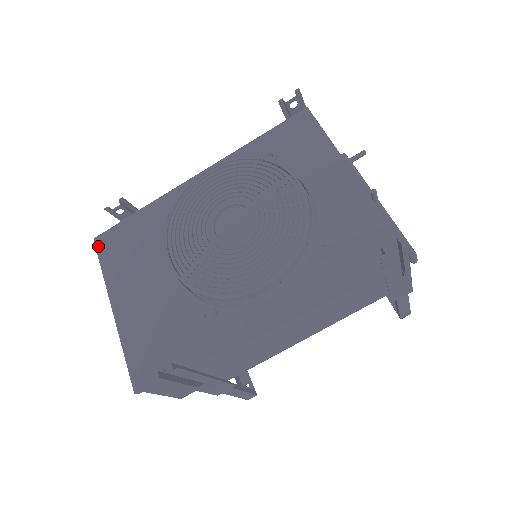
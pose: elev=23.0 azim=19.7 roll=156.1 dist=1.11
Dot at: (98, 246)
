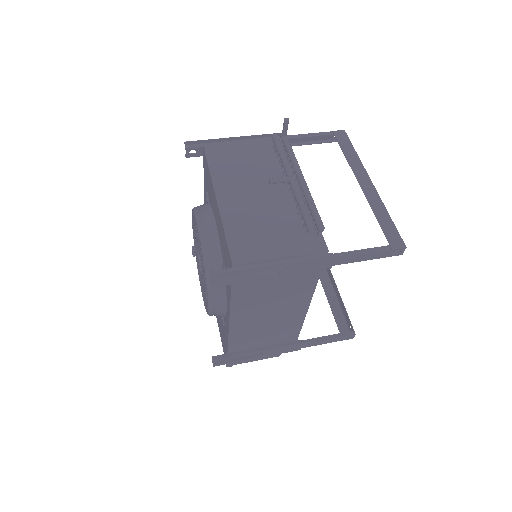
Dot at: occluded
